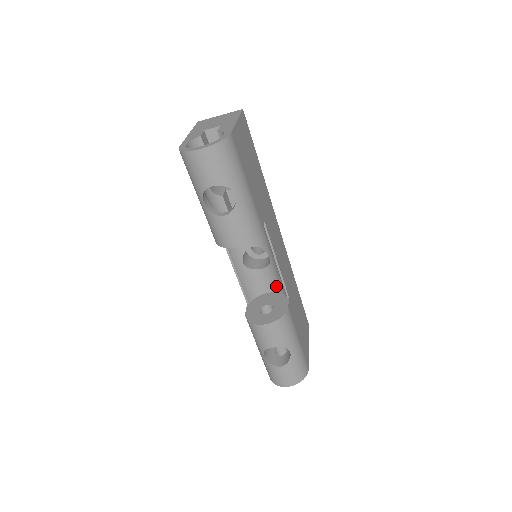
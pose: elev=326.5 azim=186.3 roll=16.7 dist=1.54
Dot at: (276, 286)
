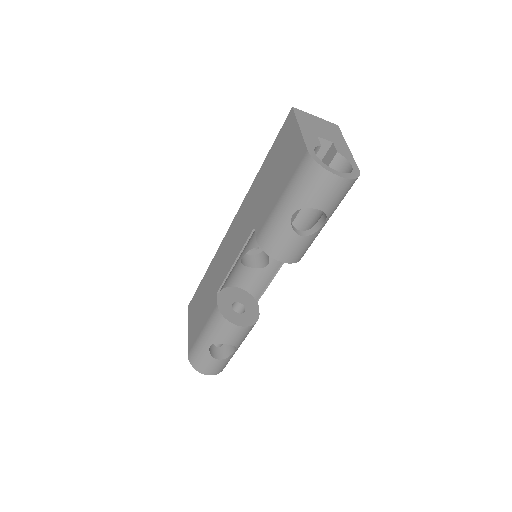
Dot at: (250, 286)
